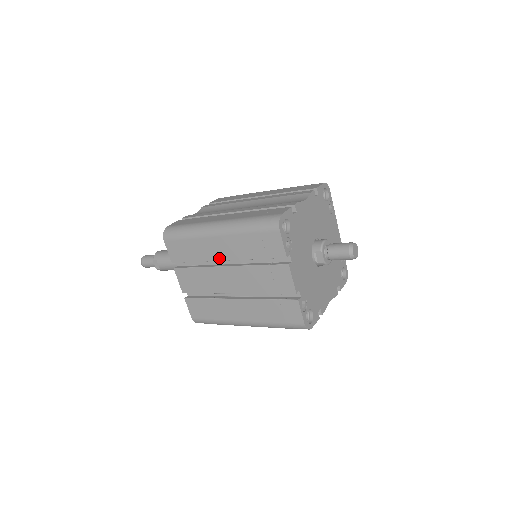
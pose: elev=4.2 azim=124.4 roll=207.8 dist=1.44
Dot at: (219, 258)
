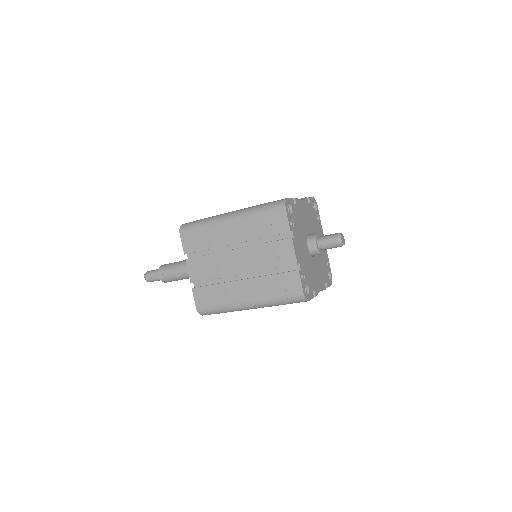
Dot at: (230, 242)
